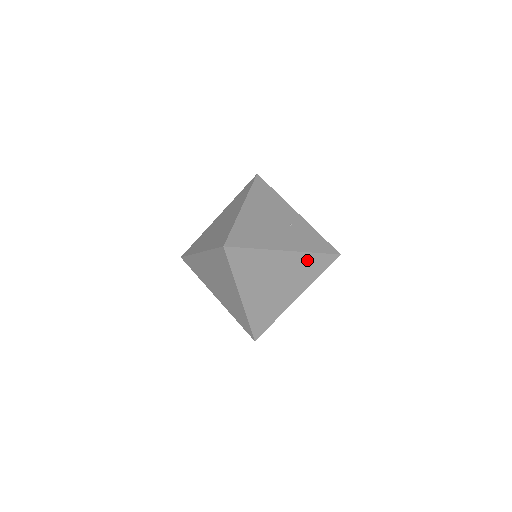
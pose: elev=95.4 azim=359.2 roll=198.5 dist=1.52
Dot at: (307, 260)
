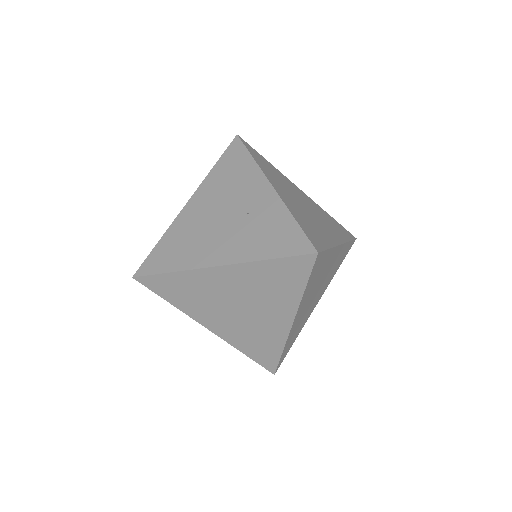
Dot at: (262, 272)
